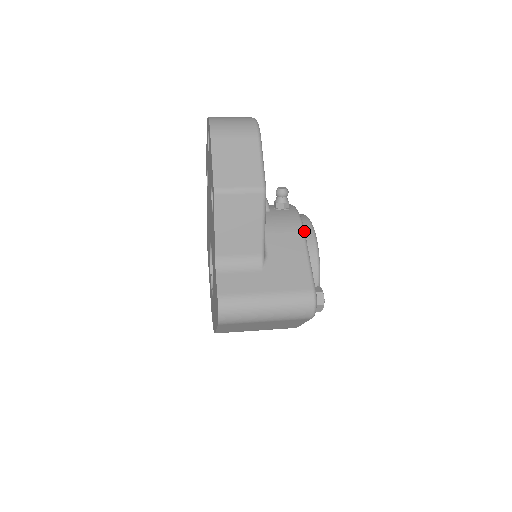
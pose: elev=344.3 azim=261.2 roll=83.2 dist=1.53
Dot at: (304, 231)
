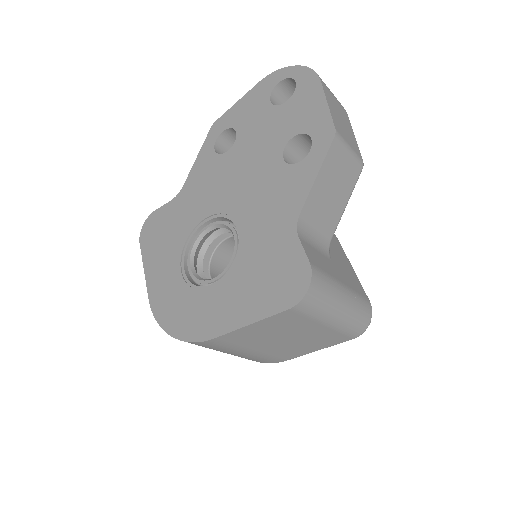
Dot at: occluded
